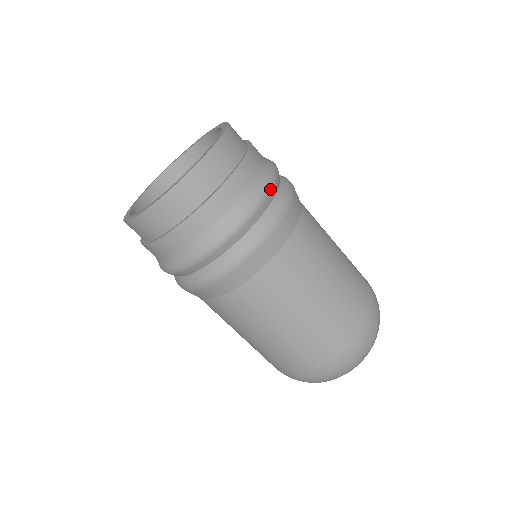
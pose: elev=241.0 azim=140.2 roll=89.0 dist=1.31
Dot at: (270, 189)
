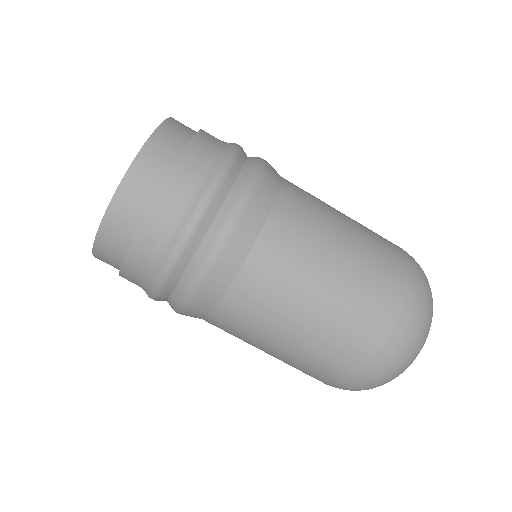
Dot at: (209, 200)
